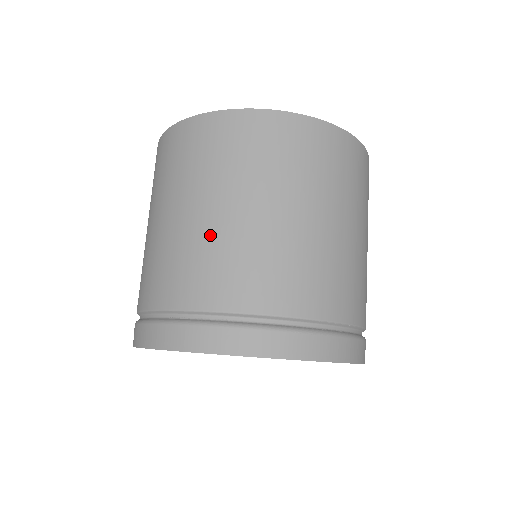
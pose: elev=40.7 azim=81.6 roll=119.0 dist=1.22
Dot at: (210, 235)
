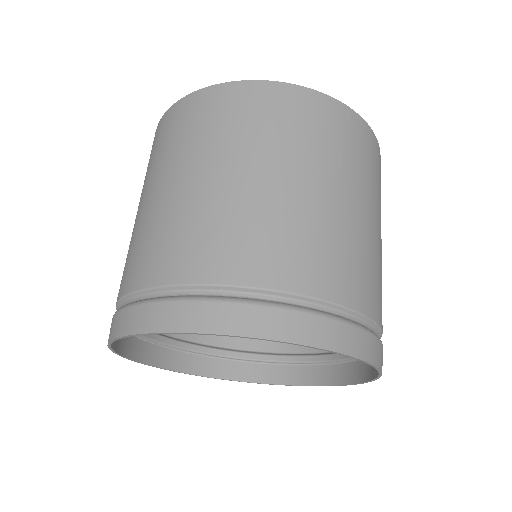
Dot at: (223, 202)
